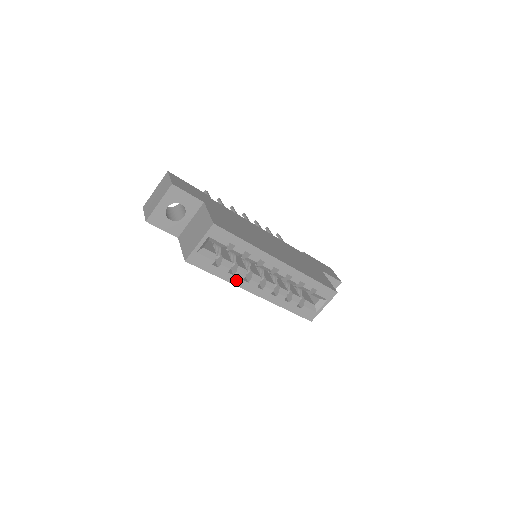
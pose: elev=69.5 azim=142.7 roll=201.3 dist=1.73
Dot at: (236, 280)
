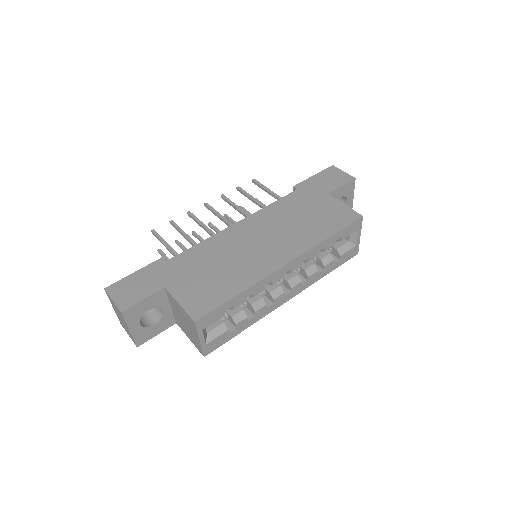
Dot at: (261, 314)
